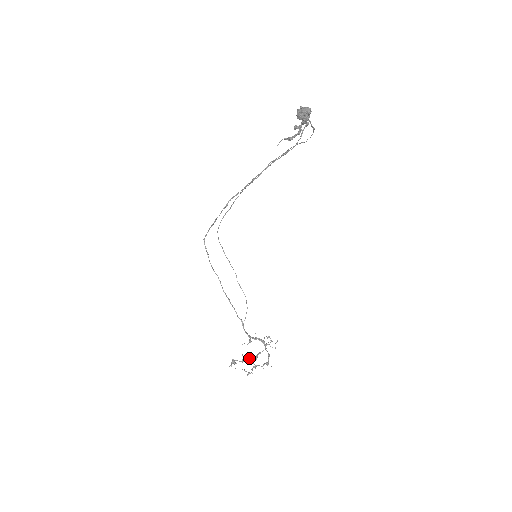
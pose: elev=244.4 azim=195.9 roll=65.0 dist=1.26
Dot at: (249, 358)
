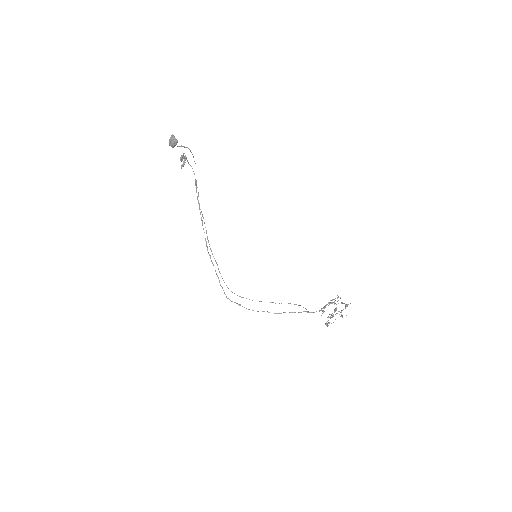
Dot at: (333, 314)
